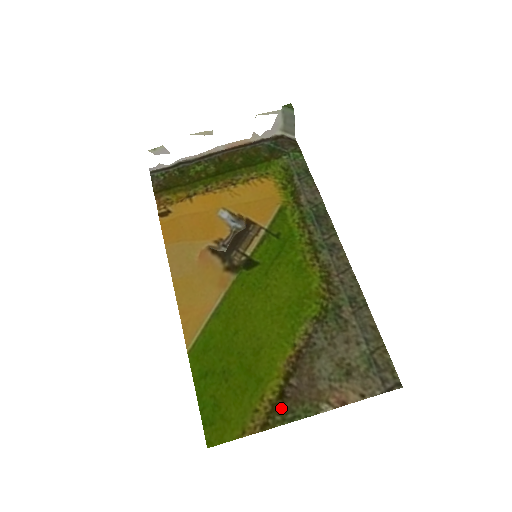
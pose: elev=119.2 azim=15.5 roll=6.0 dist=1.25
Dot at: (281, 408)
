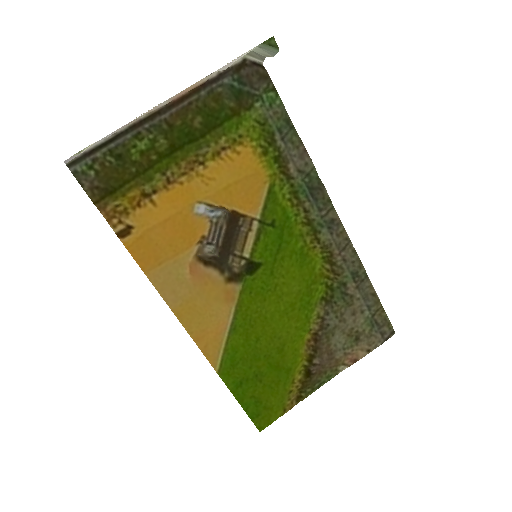
Dot at: (310, 383)
